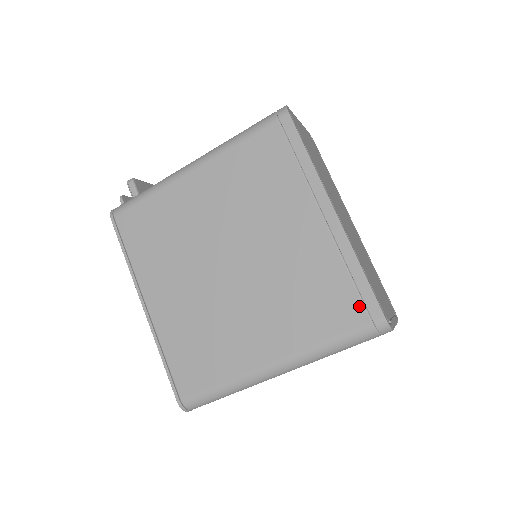
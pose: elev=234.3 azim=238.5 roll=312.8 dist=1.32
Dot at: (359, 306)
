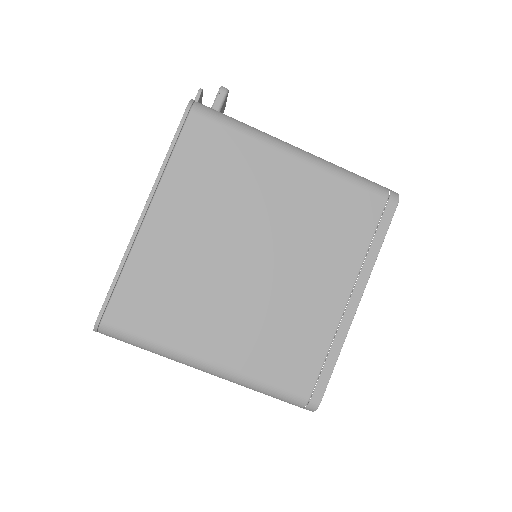
Dot at: (313, 380)
